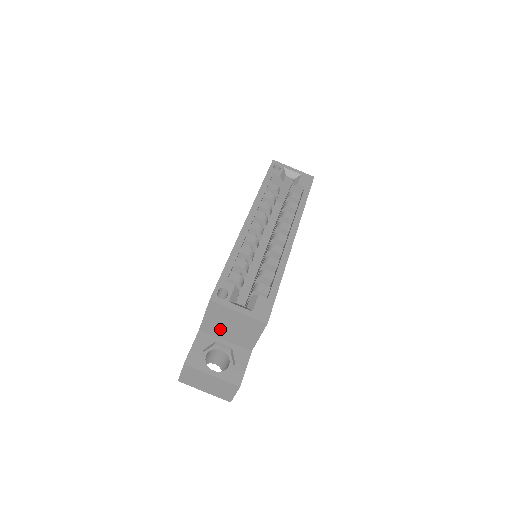
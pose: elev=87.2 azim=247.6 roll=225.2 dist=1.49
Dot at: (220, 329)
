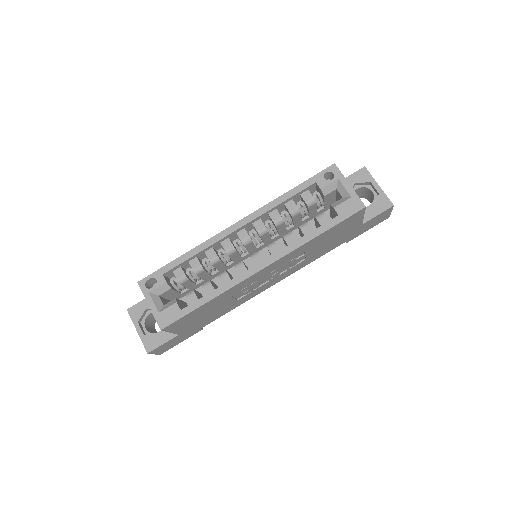
Dot at: occluded
